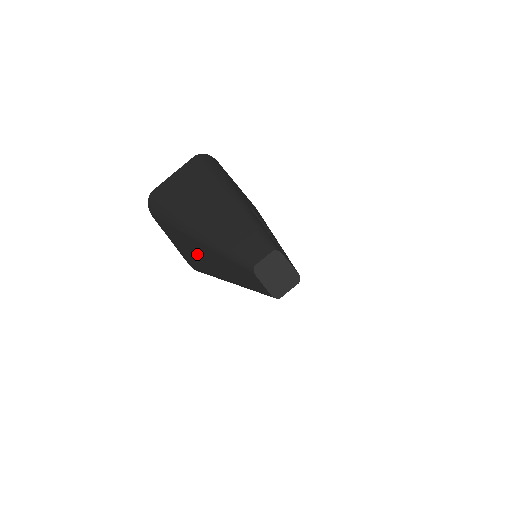
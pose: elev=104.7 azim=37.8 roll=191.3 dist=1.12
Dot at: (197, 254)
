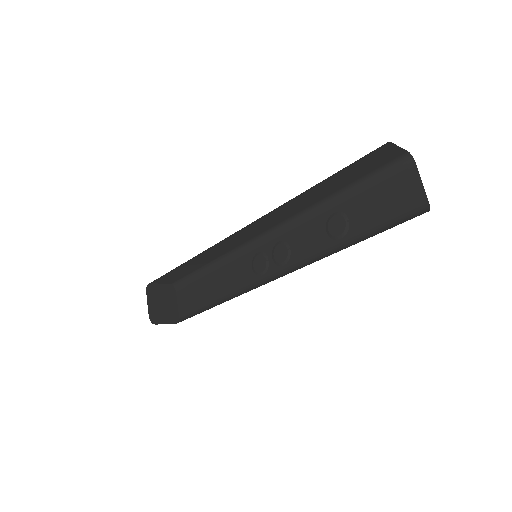
Dot at: occluded
